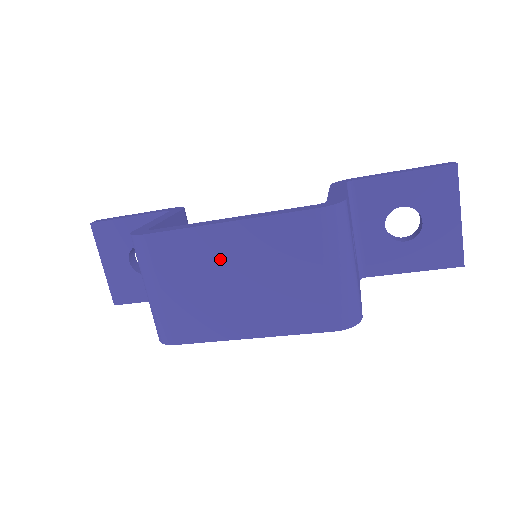
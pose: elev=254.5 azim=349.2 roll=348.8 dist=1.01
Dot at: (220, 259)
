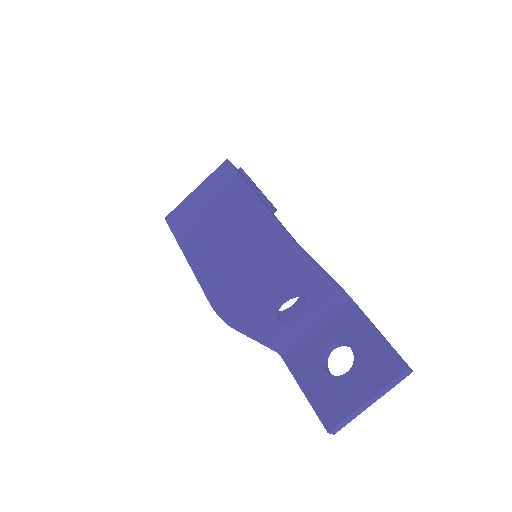
Dot at: (231, 207)
